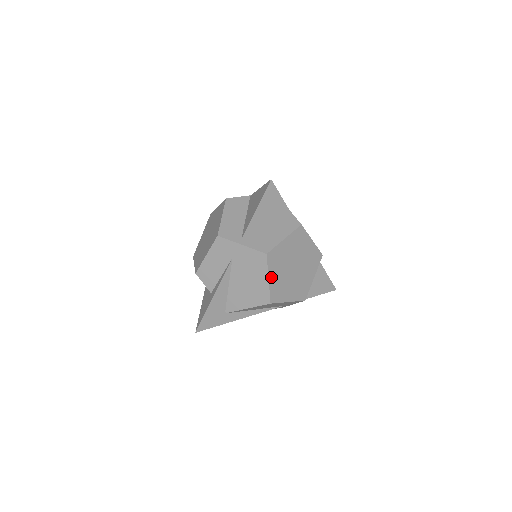
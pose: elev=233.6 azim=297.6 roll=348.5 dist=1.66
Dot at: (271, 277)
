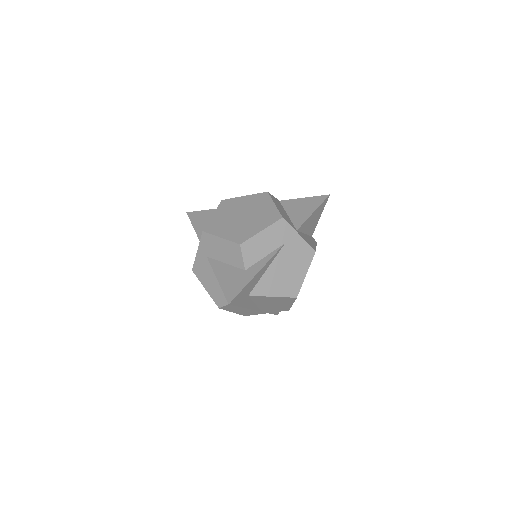
Dot at: (306, 273)
